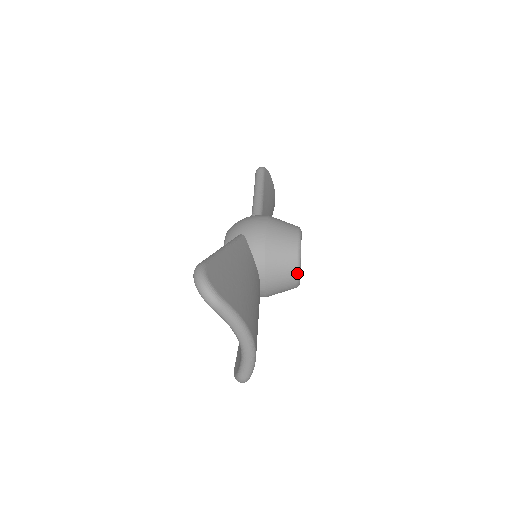
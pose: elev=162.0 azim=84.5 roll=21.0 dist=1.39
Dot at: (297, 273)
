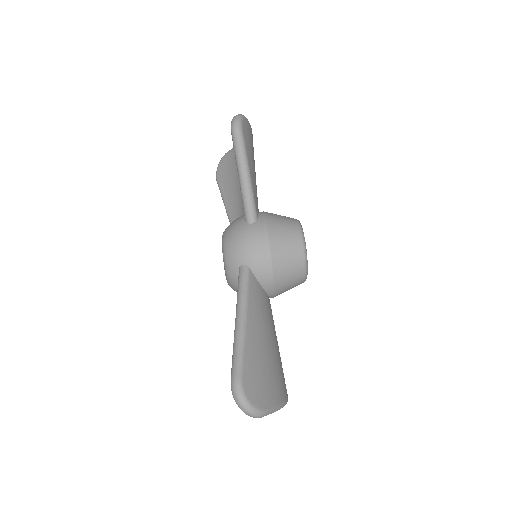
Dot at: (304, 281)
